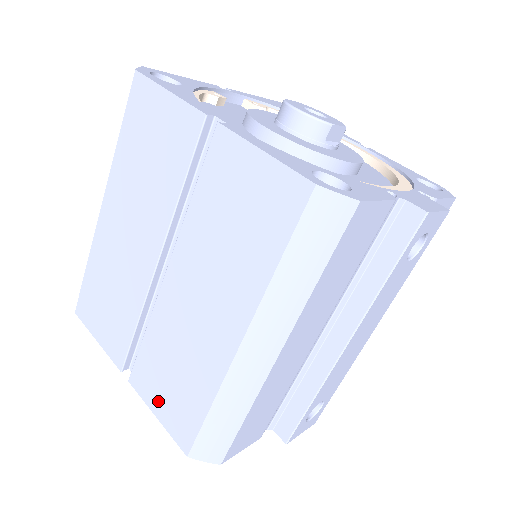
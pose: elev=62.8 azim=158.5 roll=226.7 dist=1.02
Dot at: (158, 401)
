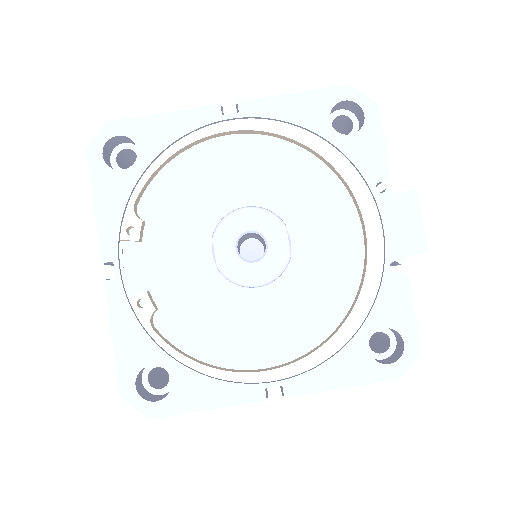
Dot at: occluded
